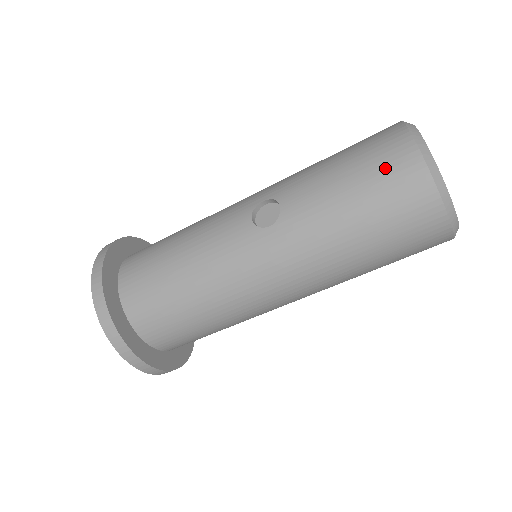
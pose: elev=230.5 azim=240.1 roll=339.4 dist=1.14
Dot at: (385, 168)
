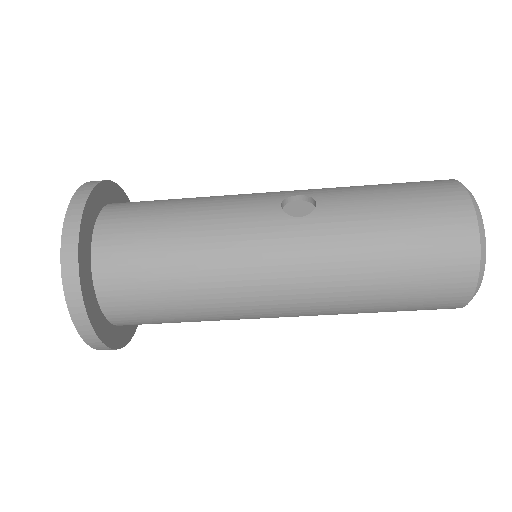
Dot at: (435, 204)
